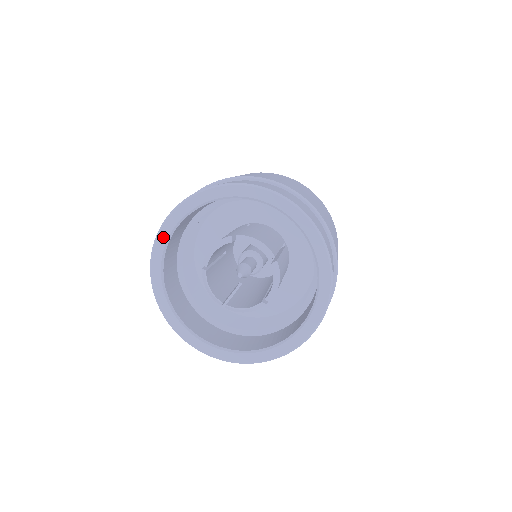
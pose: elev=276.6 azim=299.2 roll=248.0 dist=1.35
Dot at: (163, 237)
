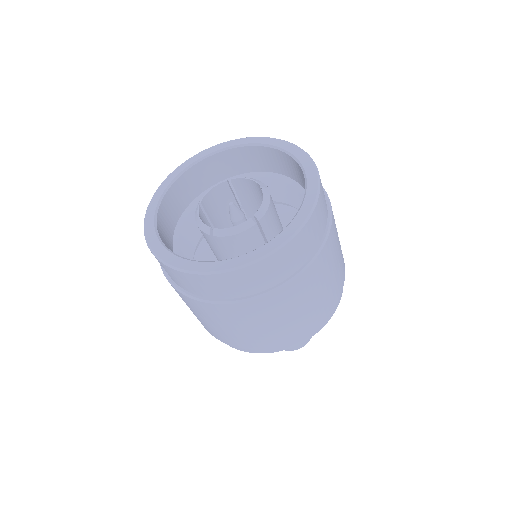
Dot at: (165, 184)
